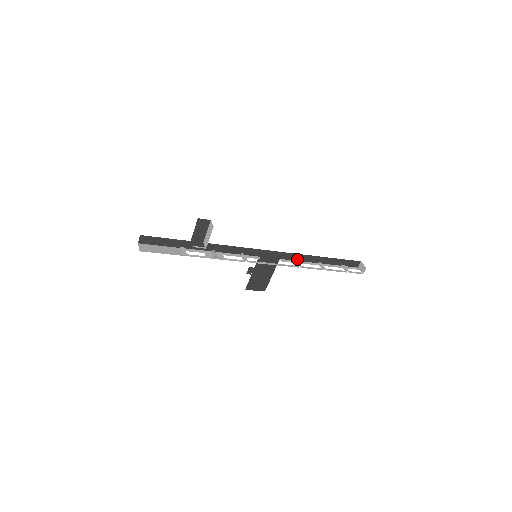
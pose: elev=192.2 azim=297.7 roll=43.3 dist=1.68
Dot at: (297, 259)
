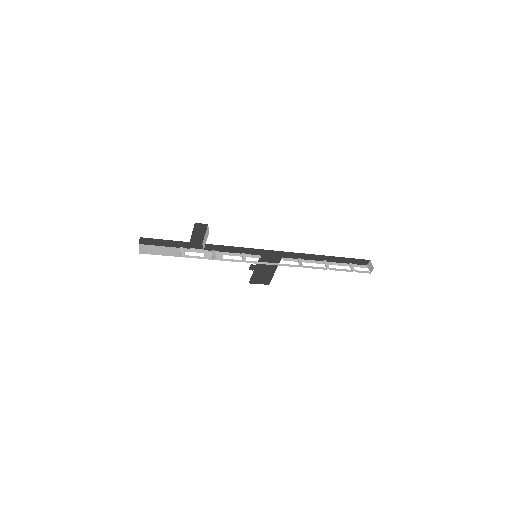
Dot at: (300, 258)
